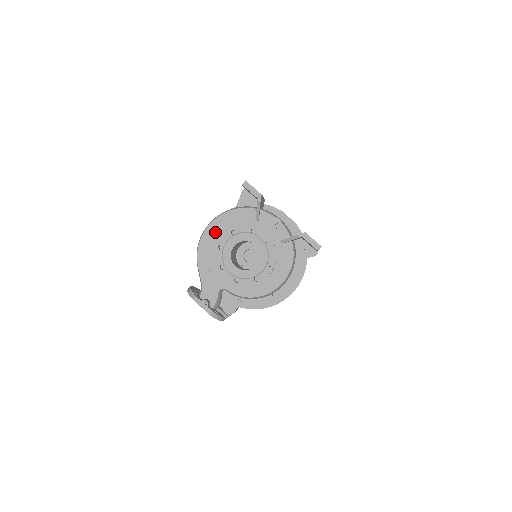
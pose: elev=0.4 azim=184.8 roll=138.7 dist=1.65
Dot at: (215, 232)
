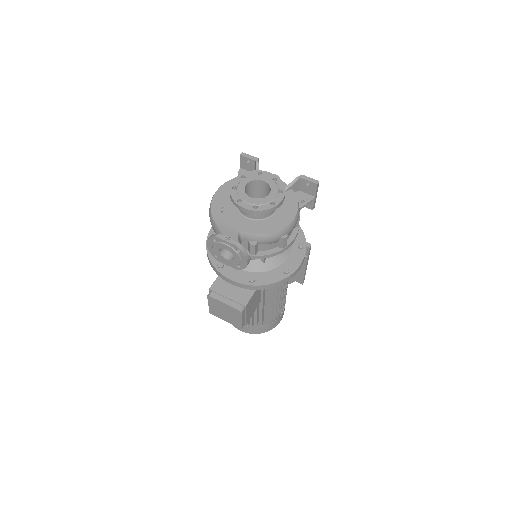
Dot at: (223, 194)
